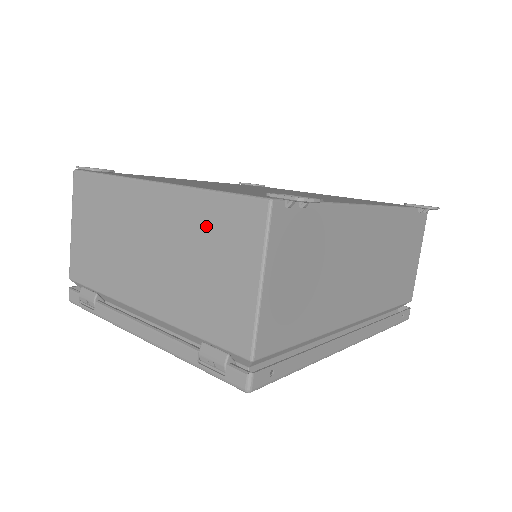
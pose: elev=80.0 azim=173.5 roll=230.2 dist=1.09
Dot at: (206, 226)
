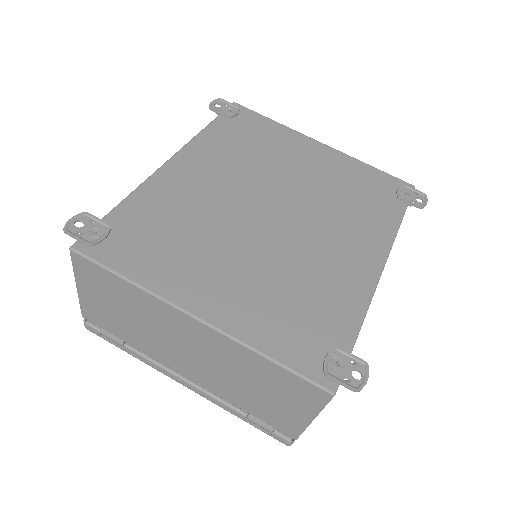
Dot at: (263, 374)
